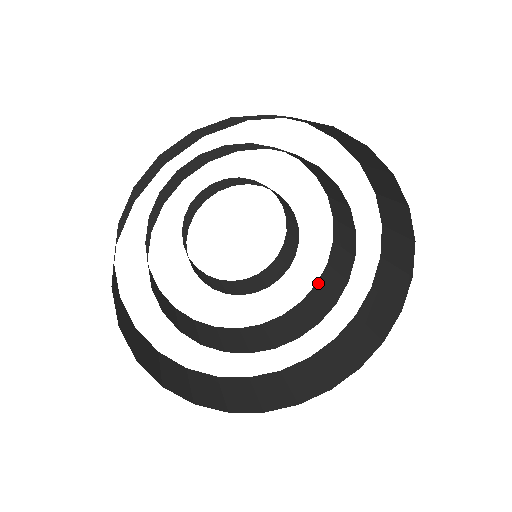
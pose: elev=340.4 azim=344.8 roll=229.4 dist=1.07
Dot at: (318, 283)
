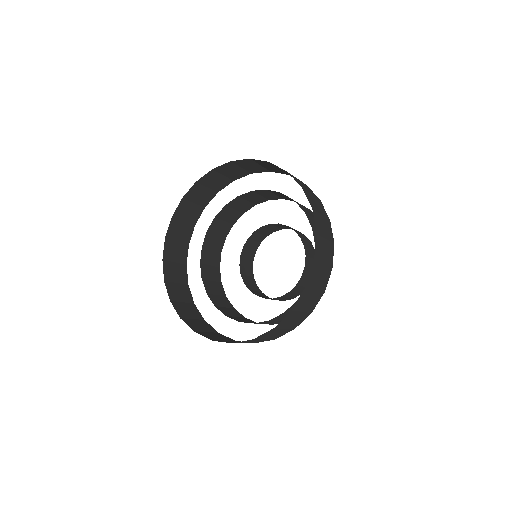
Dot at: occluded
